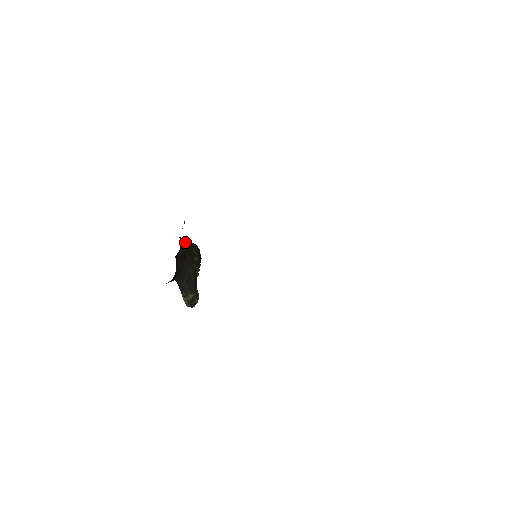
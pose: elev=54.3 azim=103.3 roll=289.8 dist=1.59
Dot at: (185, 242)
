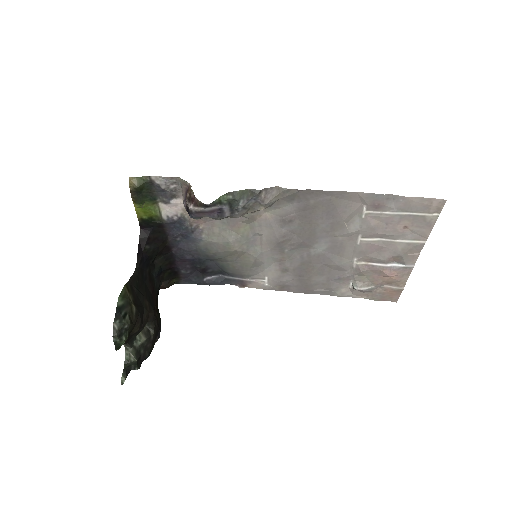
Dot at: occluded
